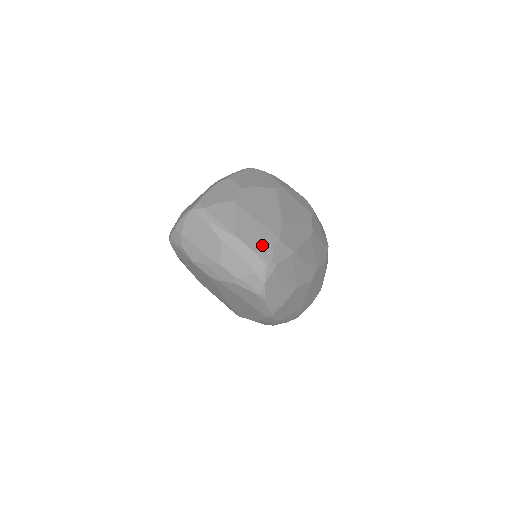
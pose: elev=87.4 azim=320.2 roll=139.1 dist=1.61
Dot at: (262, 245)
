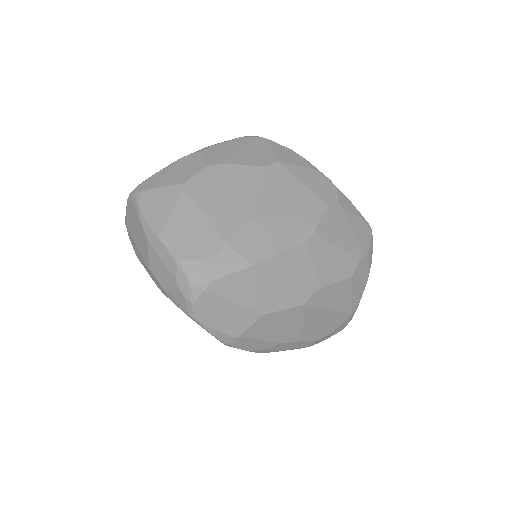
Dot at: (195, 251)
